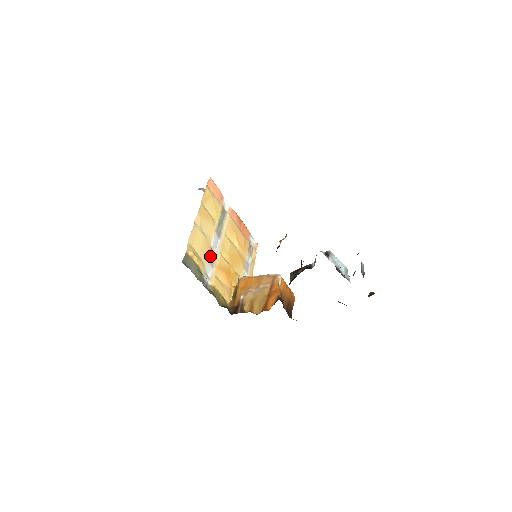
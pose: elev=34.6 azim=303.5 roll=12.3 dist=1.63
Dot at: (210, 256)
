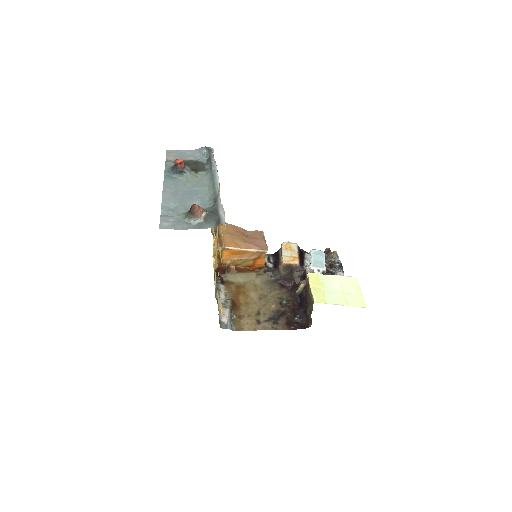
Dot at: occluded
